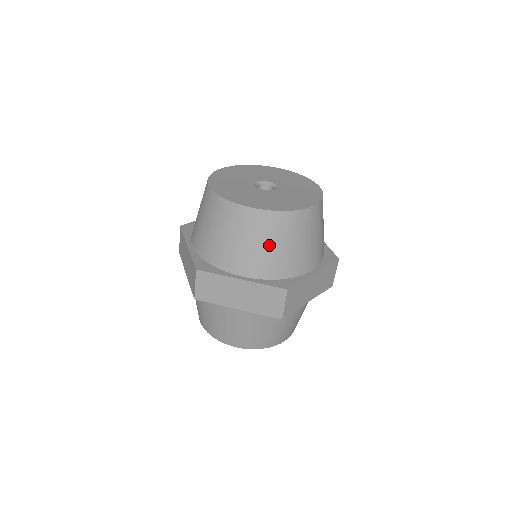
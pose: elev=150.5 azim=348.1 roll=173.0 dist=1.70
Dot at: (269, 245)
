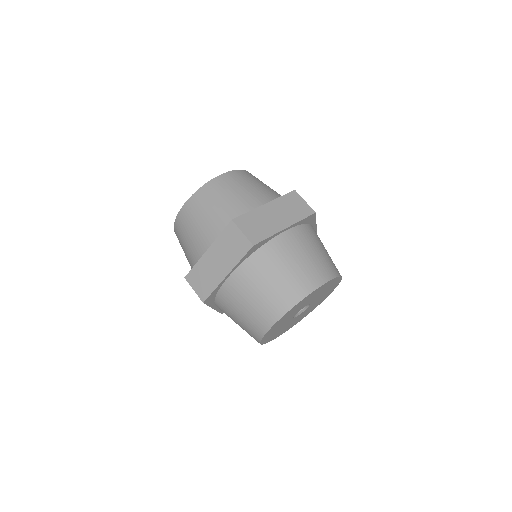
Dot at: (207, 213)
